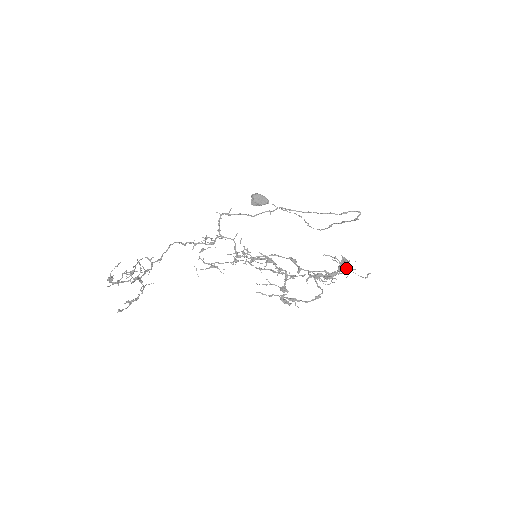
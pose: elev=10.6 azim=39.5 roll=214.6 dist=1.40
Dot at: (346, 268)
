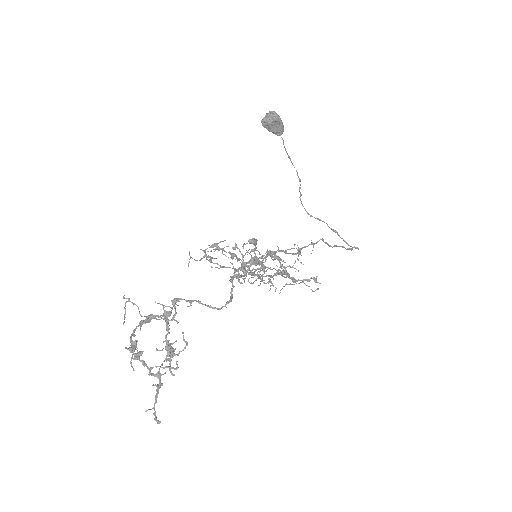
Dot at: occluded
